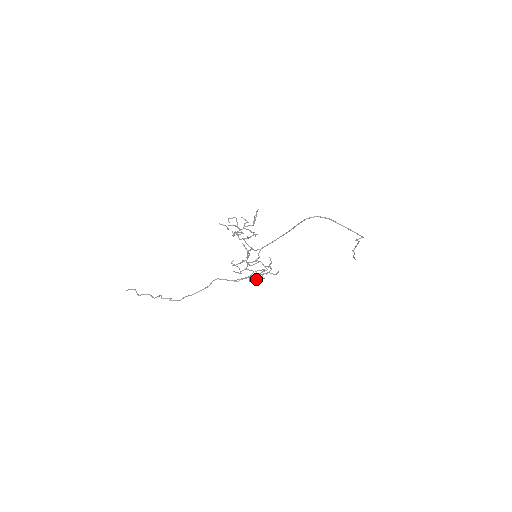
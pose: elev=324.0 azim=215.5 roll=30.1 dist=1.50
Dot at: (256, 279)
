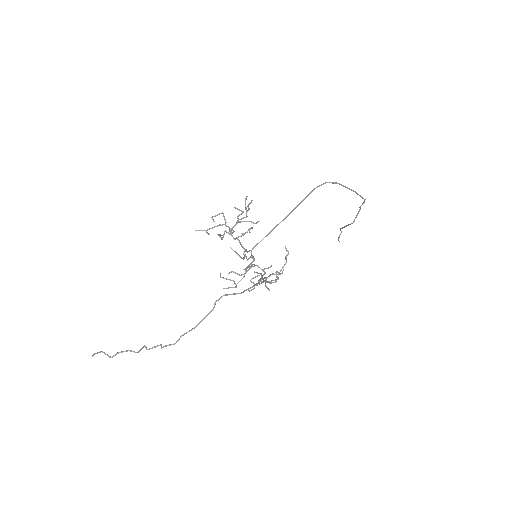
Dot at: (265, 284)
